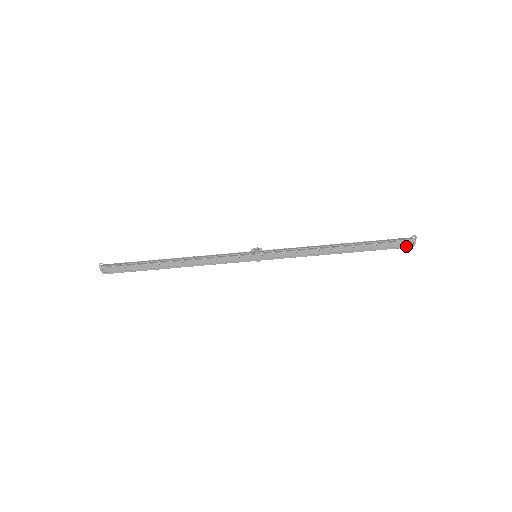
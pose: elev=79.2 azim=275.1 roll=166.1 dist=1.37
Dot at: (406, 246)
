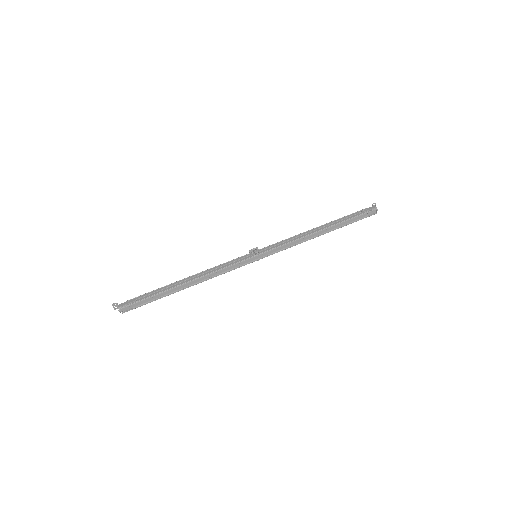
Dot at: (371, 214)
